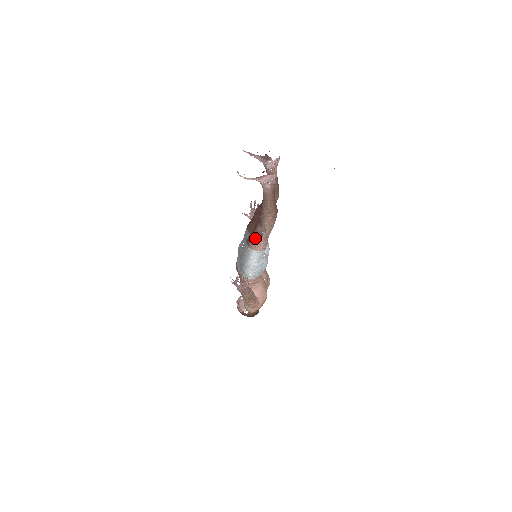
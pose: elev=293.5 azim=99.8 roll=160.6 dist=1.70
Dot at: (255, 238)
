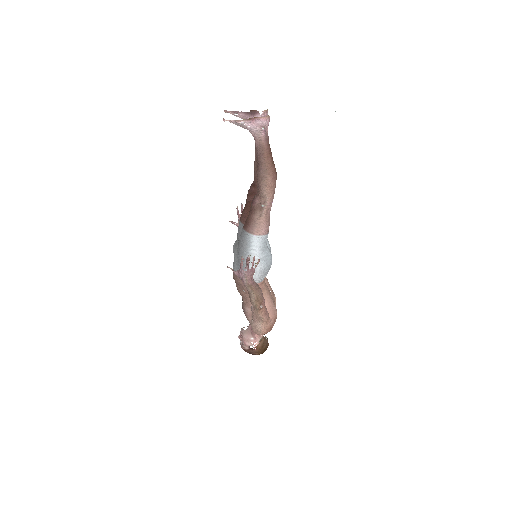
Dot at: (254, 217)
